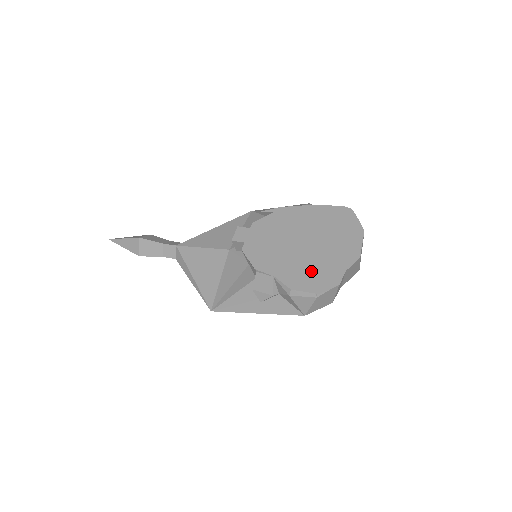
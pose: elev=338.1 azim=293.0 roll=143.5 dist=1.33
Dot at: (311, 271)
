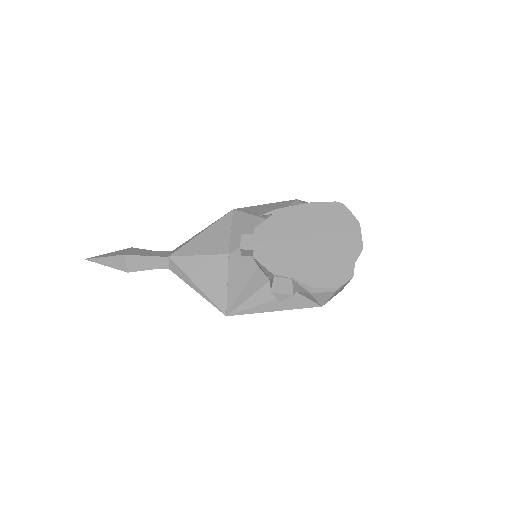
Dot at: (325, 268)
